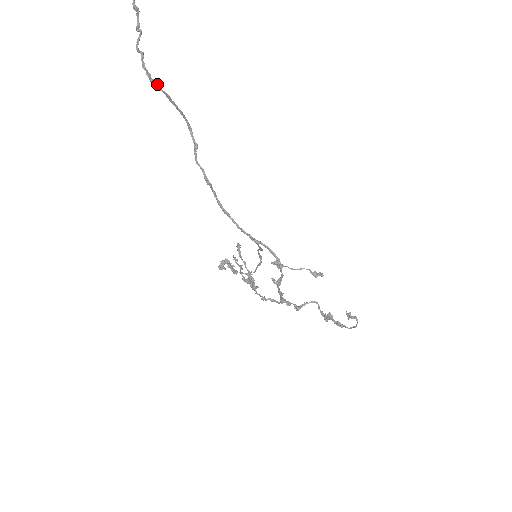
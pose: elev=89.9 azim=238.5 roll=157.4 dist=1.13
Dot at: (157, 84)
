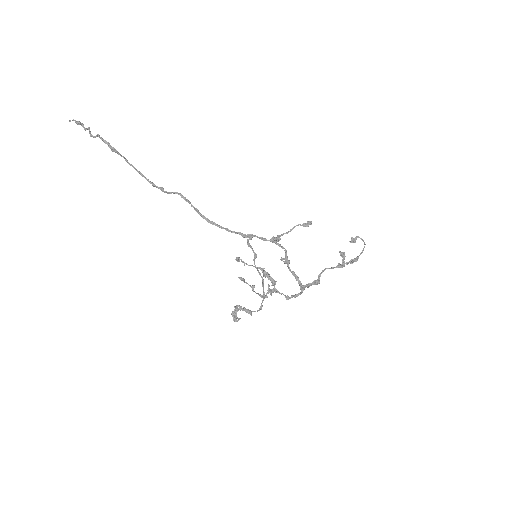
Dot at: (116, 150)
